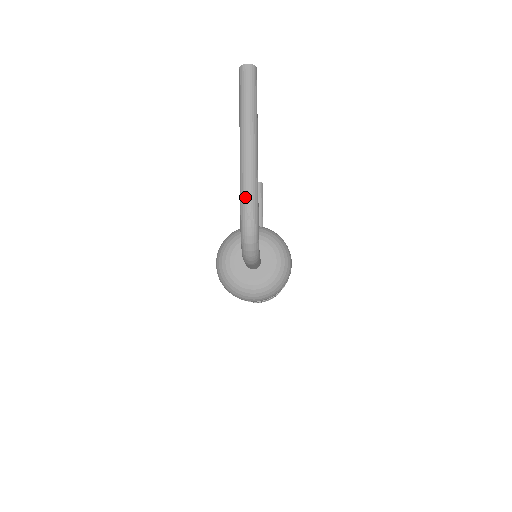
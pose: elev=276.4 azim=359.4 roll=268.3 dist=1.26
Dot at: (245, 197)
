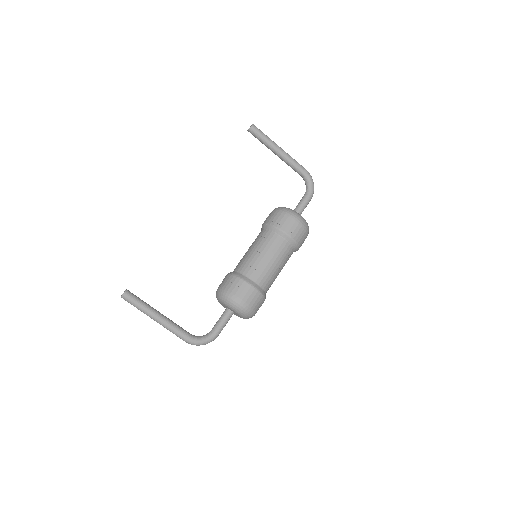
Dot at: (179, 337)
